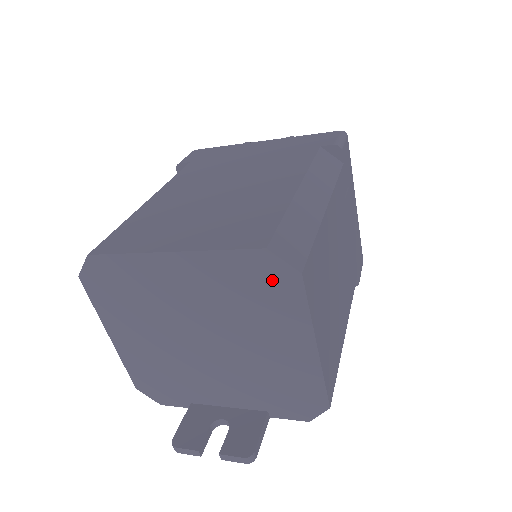
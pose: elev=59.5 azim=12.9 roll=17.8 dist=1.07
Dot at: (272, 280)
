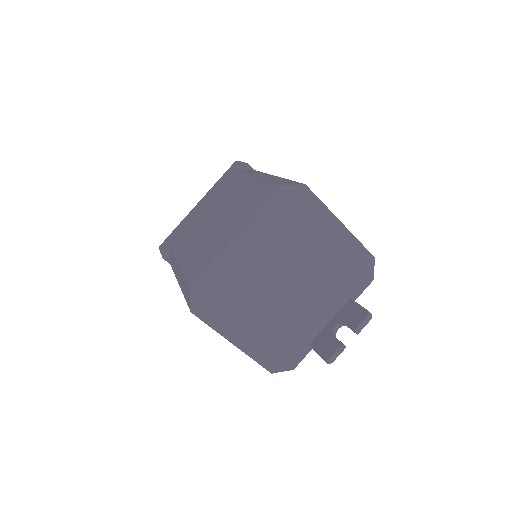
Dot at: (295, 202)
